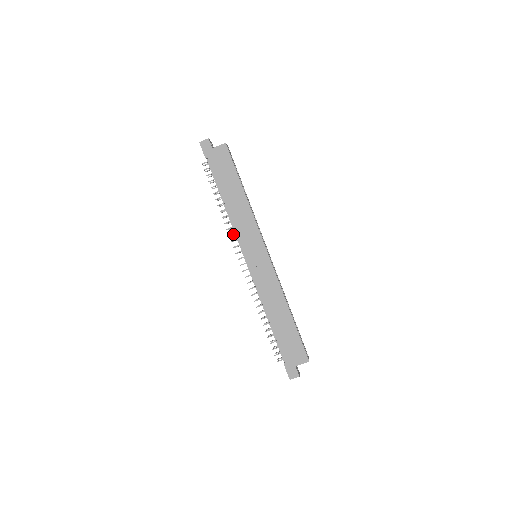
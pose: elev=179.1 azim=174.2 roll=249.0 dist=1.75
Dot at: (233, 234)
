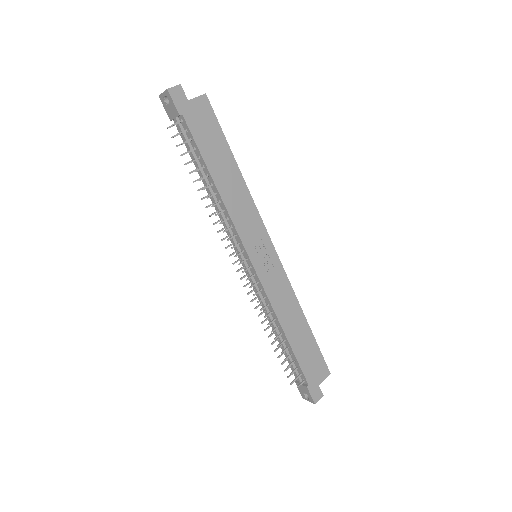
Dot at: (221, 229)
